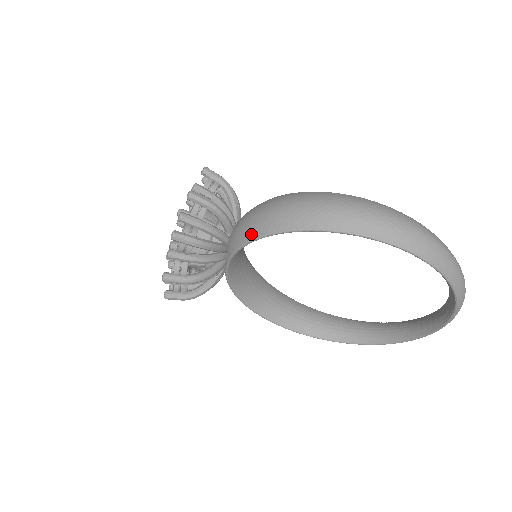
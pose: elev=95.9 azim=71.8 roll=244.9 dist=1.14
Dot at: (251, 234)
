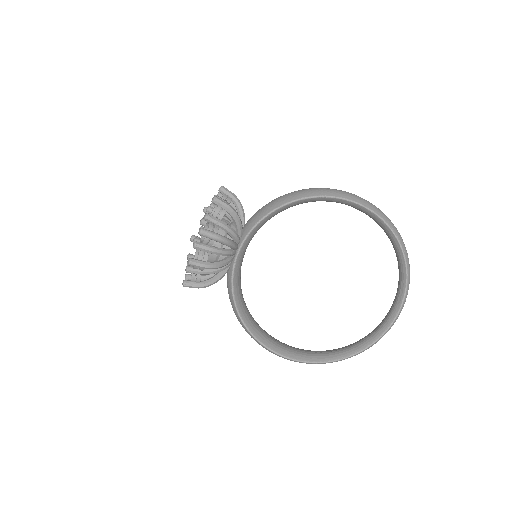
Dot at: (268, 210)
